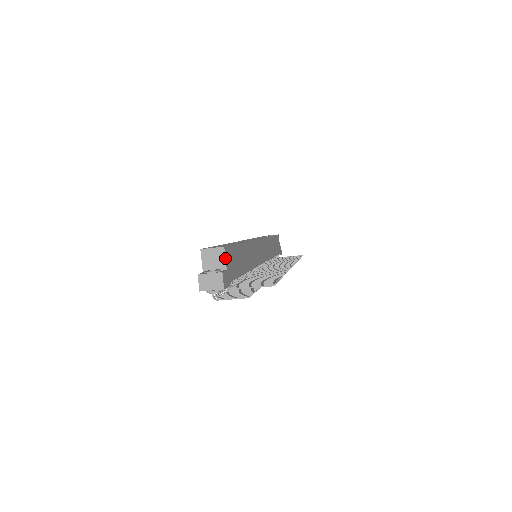
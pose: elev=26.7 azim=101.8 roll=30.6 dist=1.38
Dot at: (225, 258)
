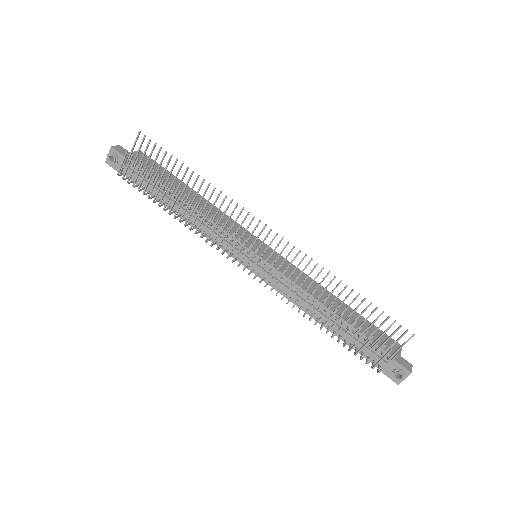
Dot at: (135, 151)
